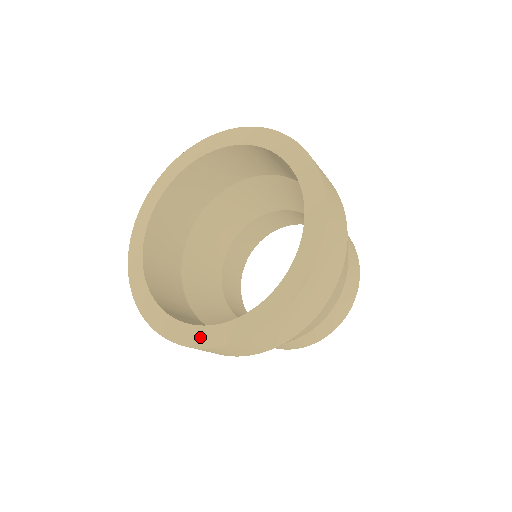
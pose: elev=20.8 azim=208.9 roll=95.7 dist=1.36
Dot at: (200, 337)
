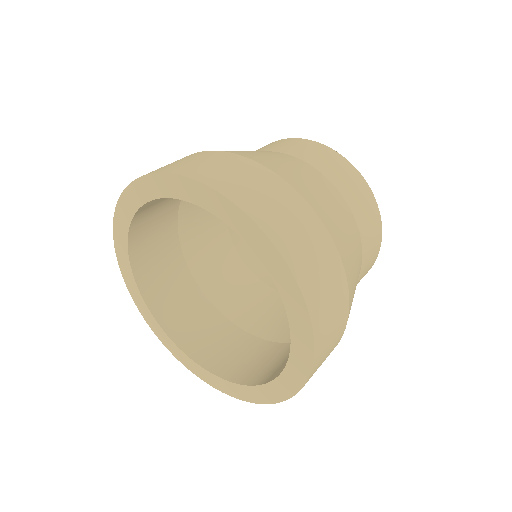
Dot at: (201, 374)
